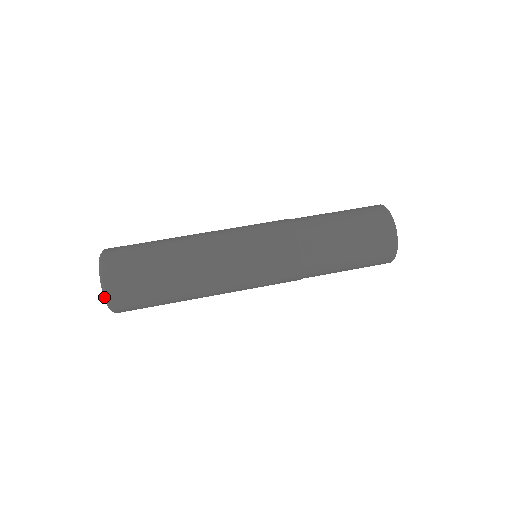
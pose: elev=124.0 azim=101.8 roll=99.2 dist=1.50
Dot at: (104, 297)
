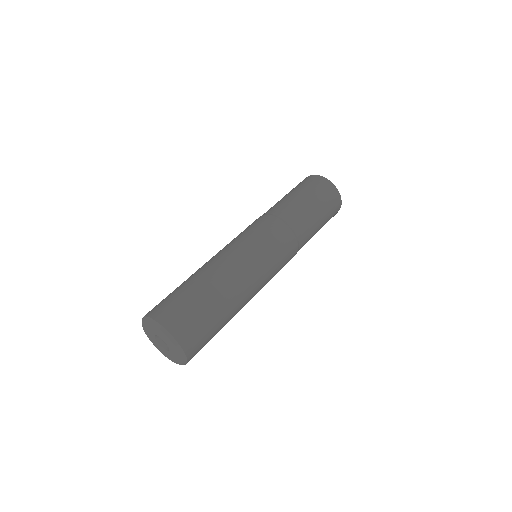
Dot at: (175, 345)
